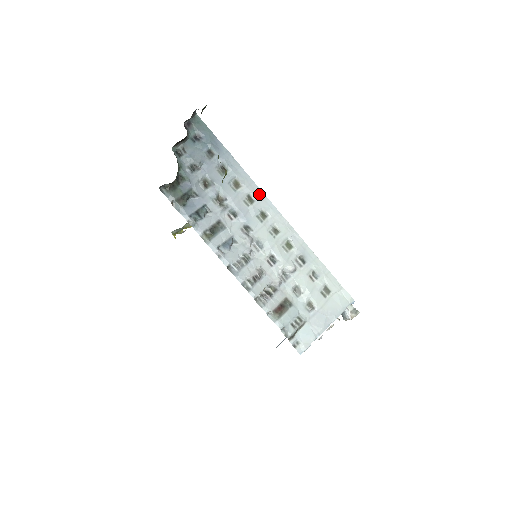
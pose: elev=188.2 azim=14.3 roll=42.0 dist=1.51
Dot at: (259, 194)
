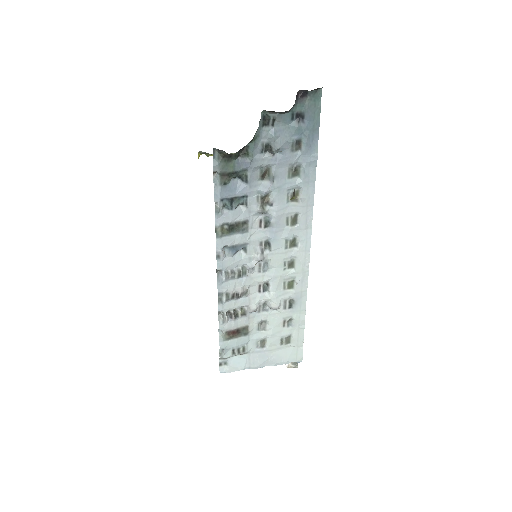
Dot at: (307, 221)
